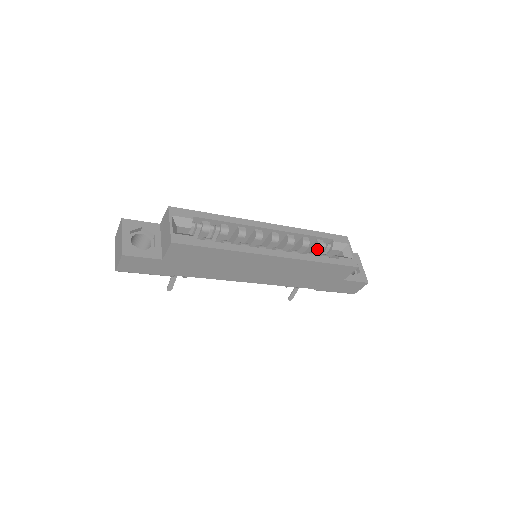
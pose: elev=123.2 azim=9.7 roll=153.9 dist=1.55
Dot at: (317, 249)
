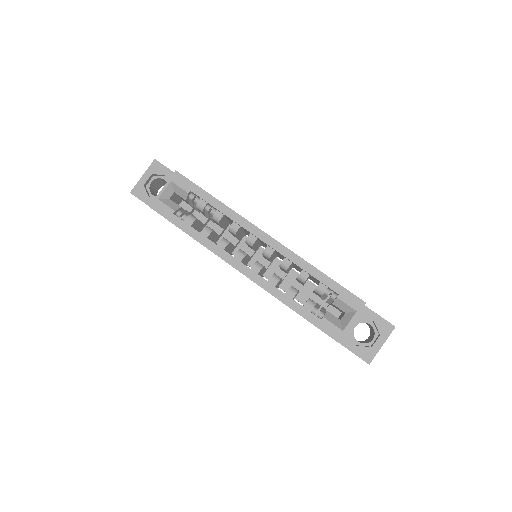
Dot at: (316, 292)
